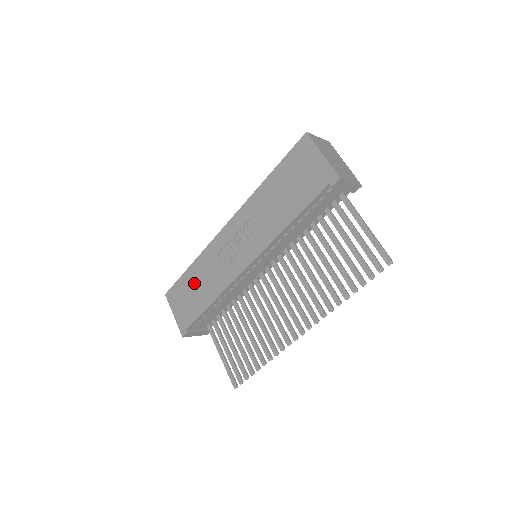
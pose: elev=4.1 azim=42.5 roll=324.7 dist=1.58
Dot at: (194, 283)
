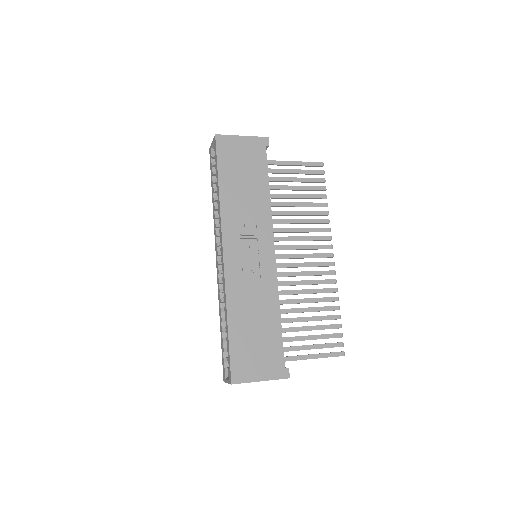
Dot at: (248, 328)
